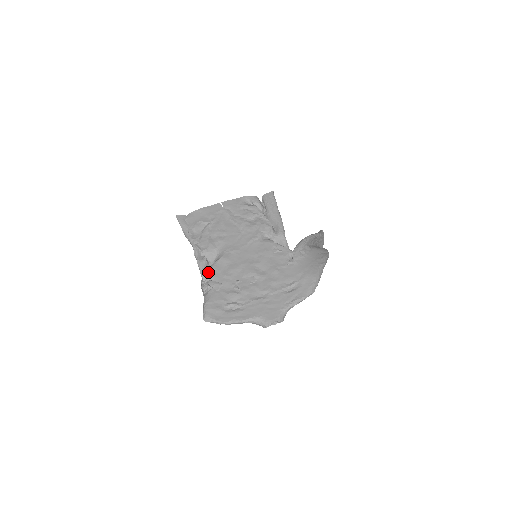
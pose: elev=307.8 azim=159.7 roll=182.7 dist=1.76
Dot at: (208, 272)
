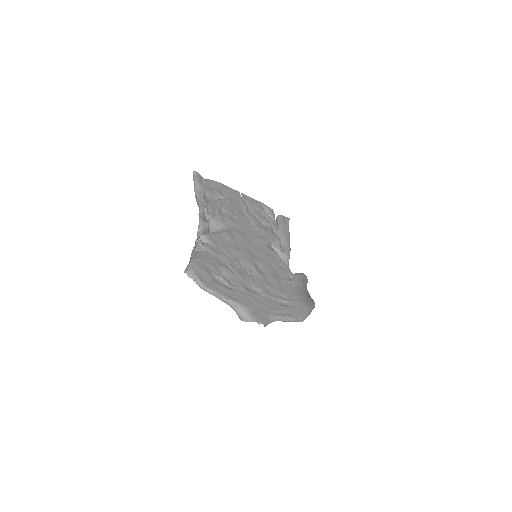
Dot at: (208, 235)
